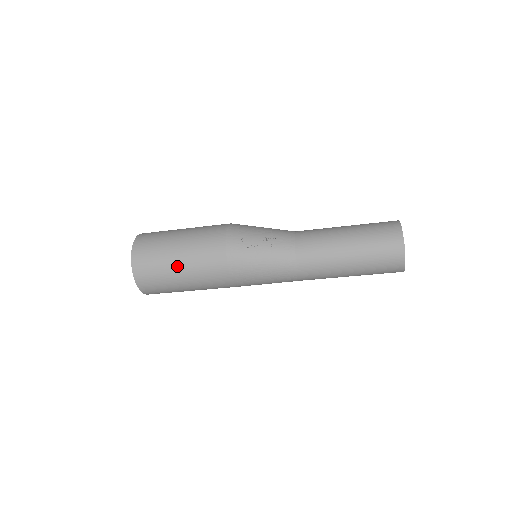
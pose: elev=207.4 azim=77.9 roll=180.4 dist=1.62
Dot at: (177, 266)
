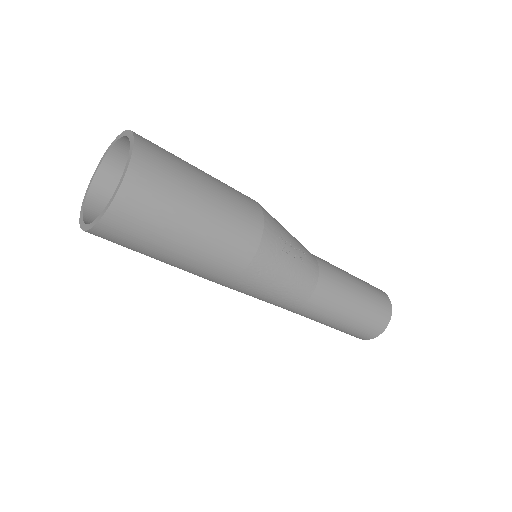
Dot at: (192, 225)
